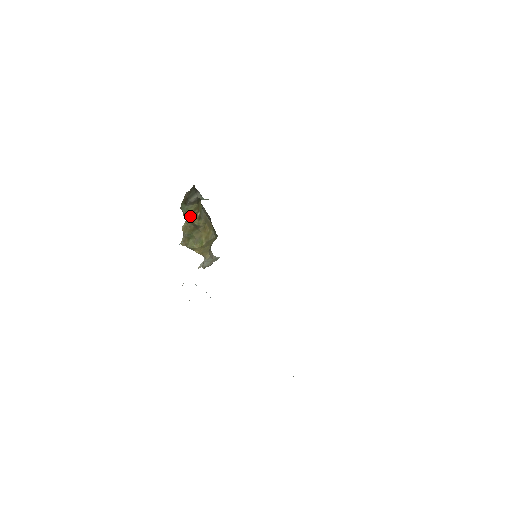
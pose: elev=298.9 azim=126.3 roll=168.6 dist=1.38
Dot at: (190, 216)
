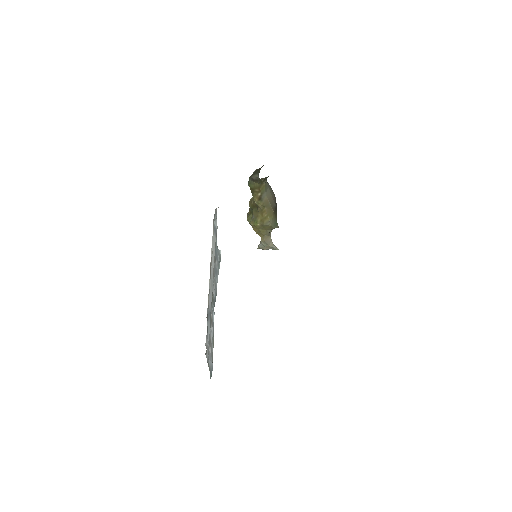
Dot at: (251, 191)
